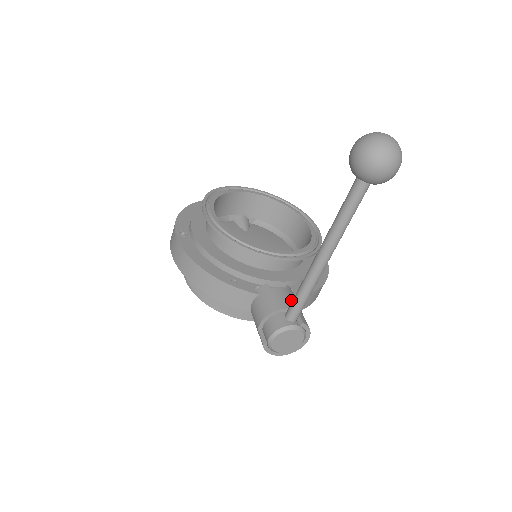
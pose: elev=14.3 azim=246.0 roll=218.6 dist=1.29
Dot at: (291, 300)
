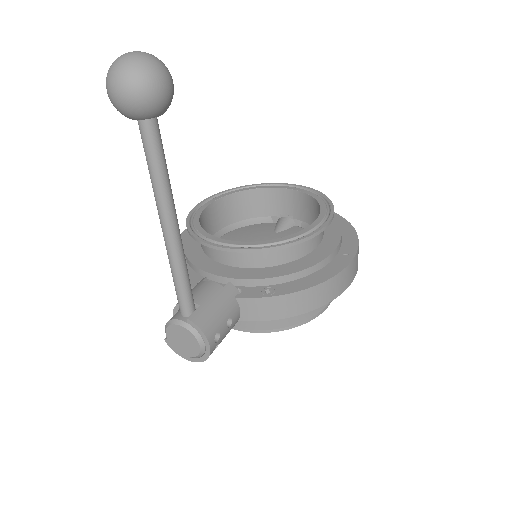
Dot at: (207, 295)
